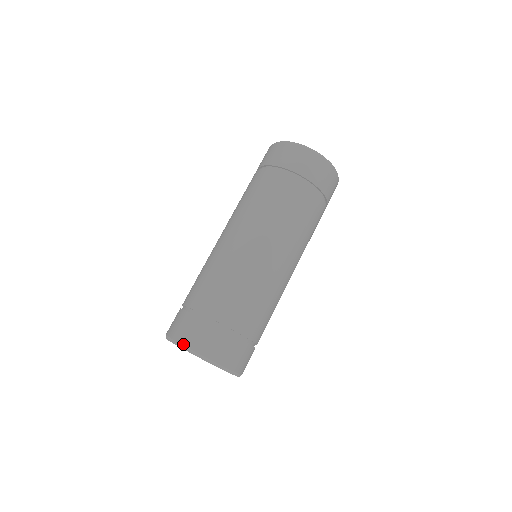
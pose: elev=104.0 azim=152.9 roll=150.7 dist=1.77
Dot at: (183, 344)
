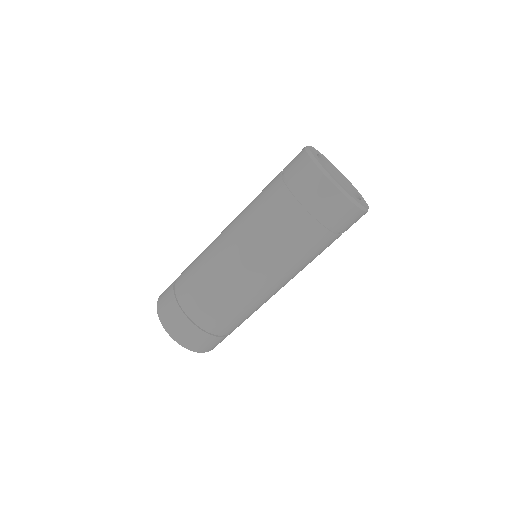
Dot at: (202, 352)
